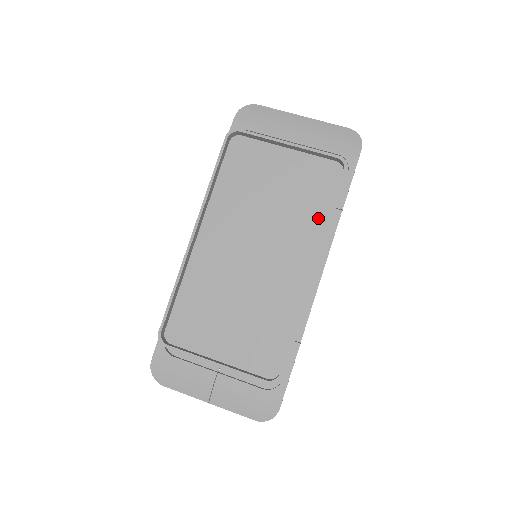
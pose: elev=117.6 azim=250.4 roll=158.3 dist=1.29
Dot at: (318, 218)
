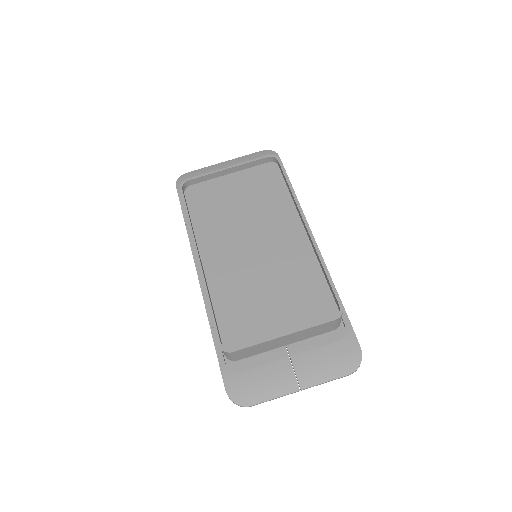
Dot at: (283, 198)
